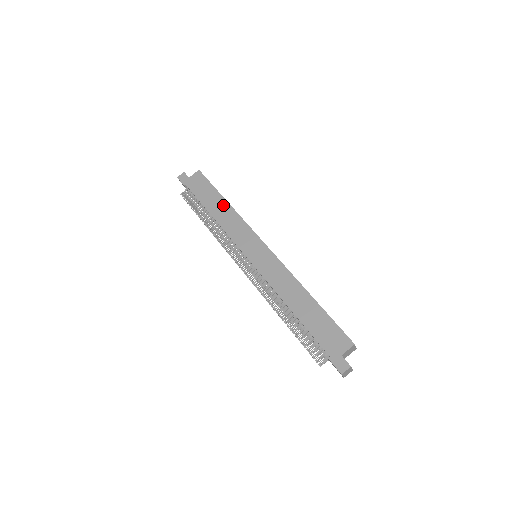
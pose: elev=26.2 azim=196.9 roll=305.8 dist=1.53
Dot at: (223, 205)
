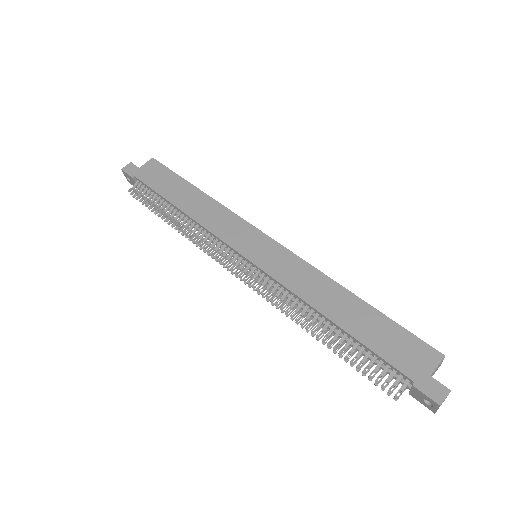
Dot at: (196, 195)
